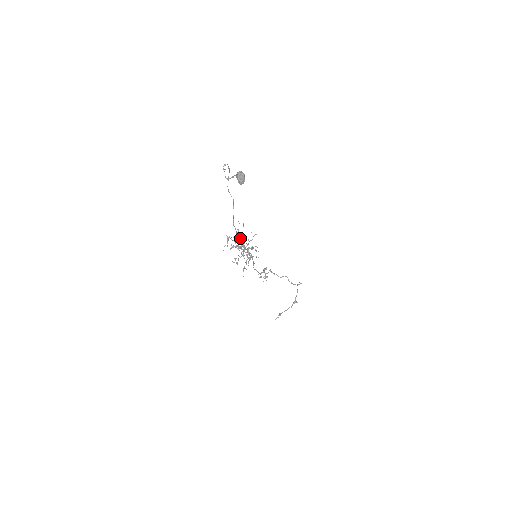
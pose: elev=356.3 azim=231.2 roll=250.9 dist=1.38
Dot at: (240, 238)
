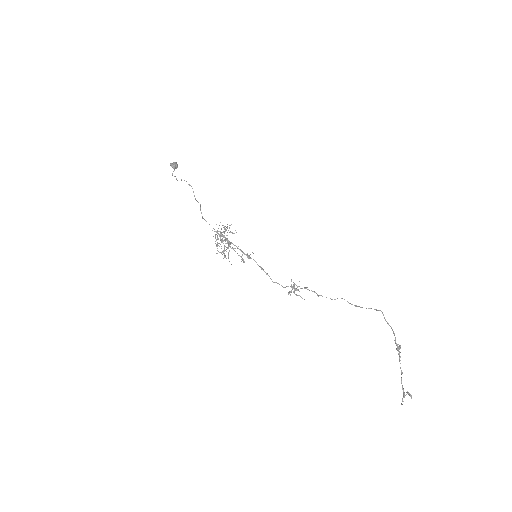
Dot at: (222, 236)
